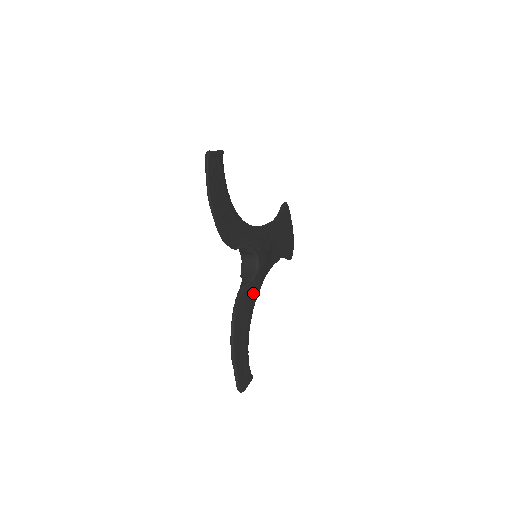
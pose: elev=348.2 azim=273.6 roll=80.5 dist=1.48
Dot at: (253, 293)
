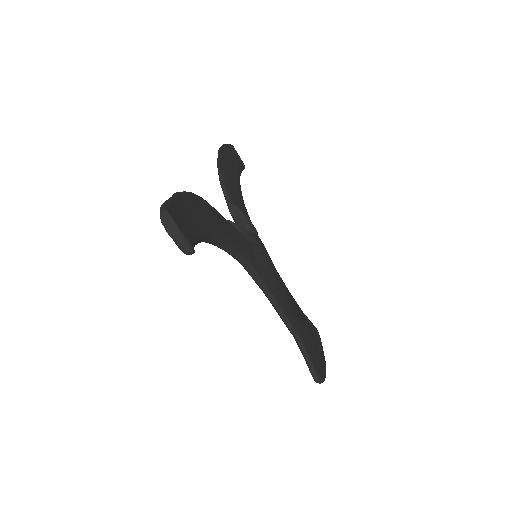
Dot at: (238, 240)
